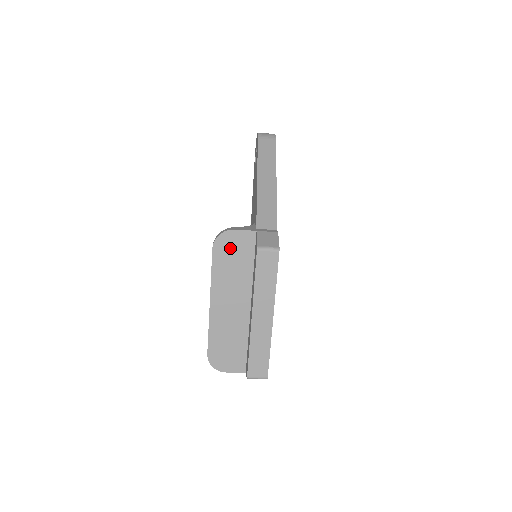
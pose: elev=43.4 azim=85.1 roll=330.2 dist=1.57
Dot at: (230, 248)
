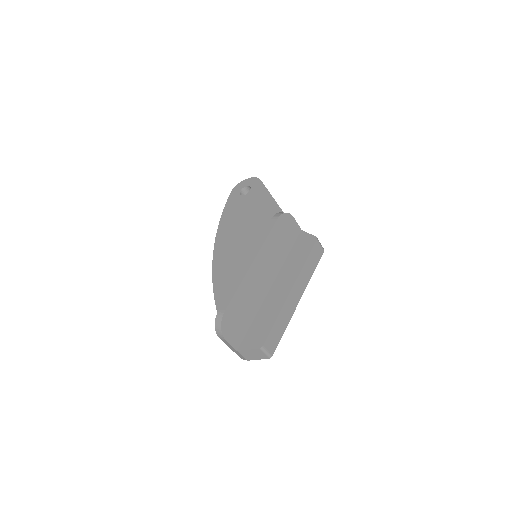
Dot at: (285, 228)
